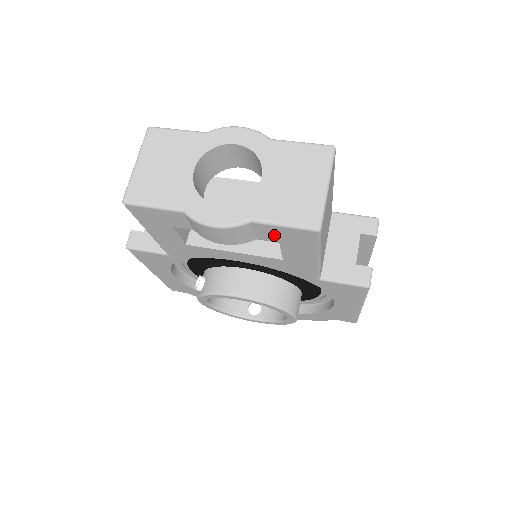
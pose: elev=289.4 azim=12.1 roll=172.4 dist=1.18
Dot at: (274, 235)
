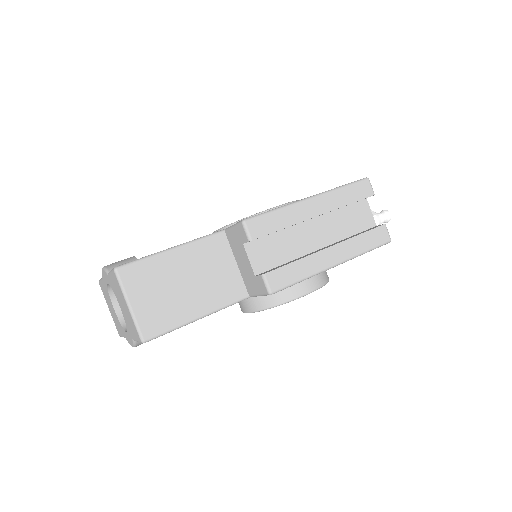
Dot at: occluded
